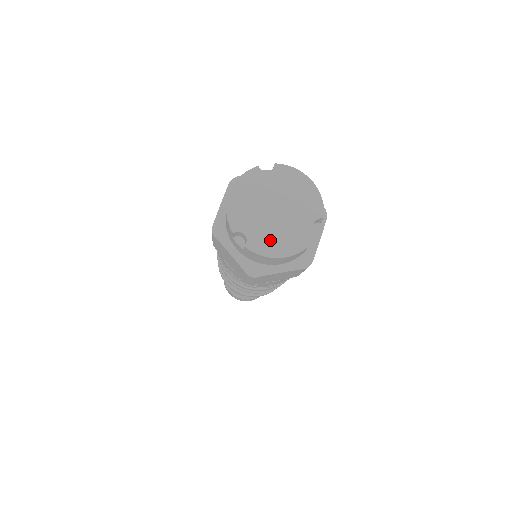
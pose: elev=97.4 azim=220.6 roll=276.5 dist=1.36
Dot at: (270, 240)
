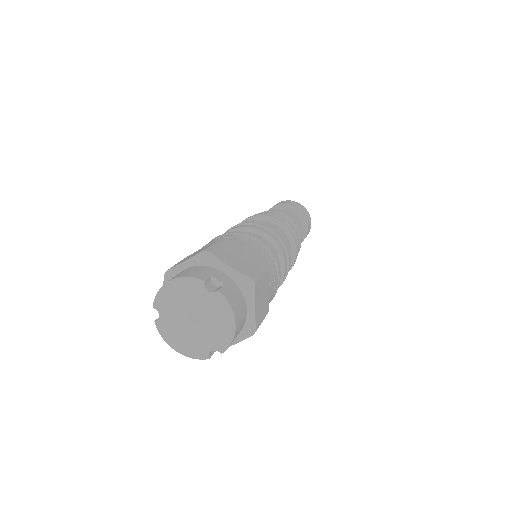
Dot at: (174, 333)
